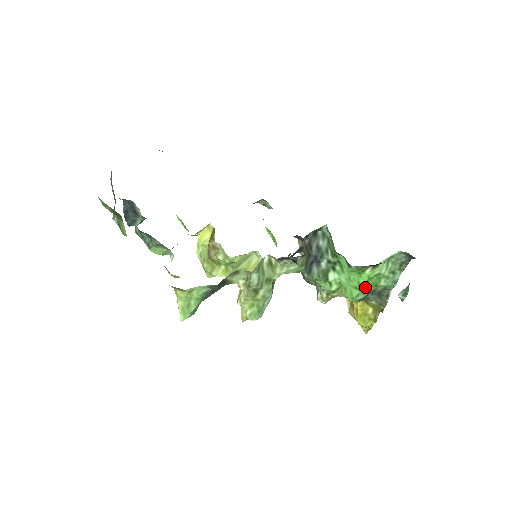
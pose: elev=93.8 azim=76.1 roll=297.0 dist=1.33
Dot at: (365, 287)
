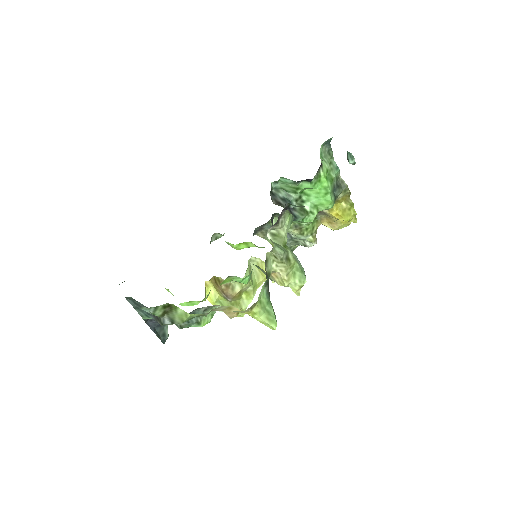
Dot at: (330, 186)
